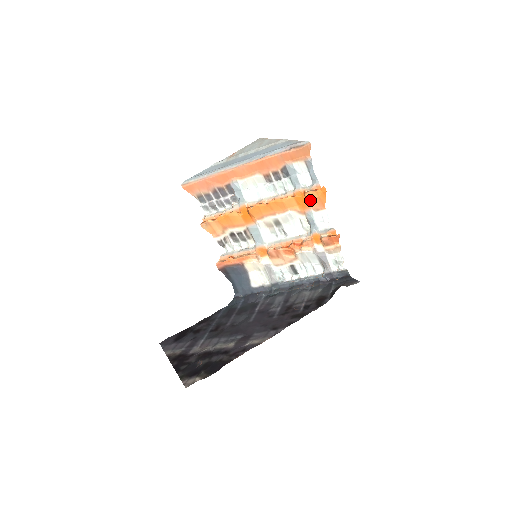
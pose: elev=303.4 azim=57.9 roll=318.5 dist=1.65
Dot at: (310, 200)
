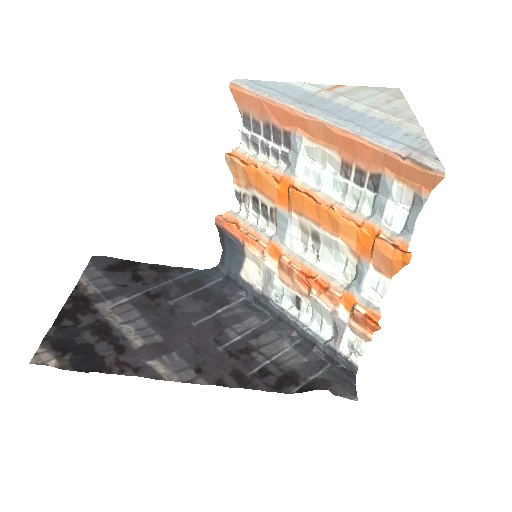
Dot at: (377, 252)
